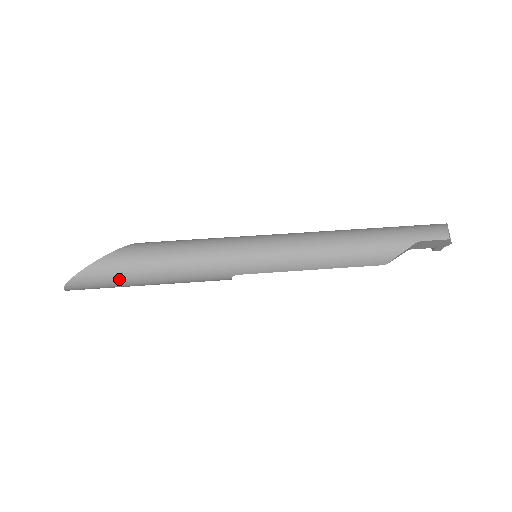
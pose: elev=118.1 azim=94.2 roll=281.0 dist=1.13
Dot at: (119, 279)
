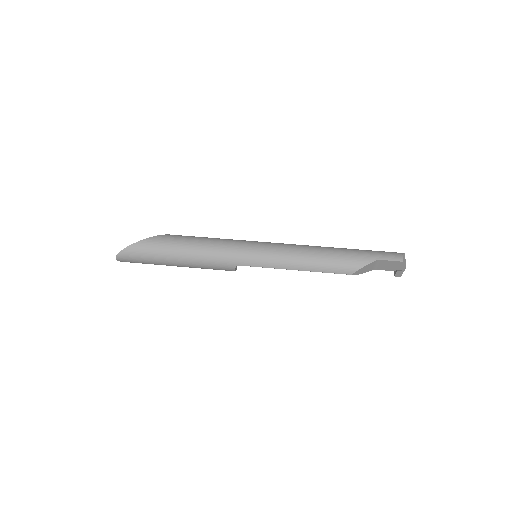
Dot at: (155, 255)
